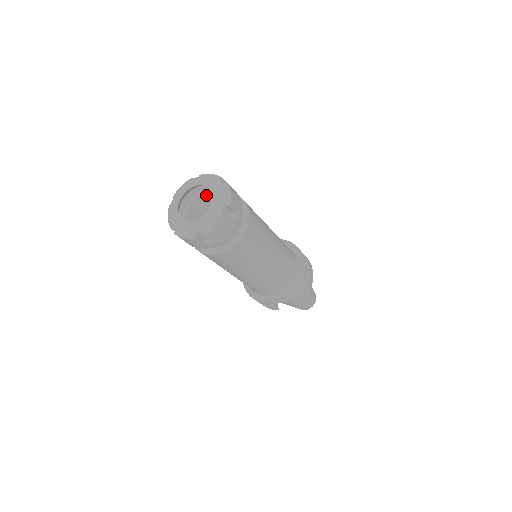
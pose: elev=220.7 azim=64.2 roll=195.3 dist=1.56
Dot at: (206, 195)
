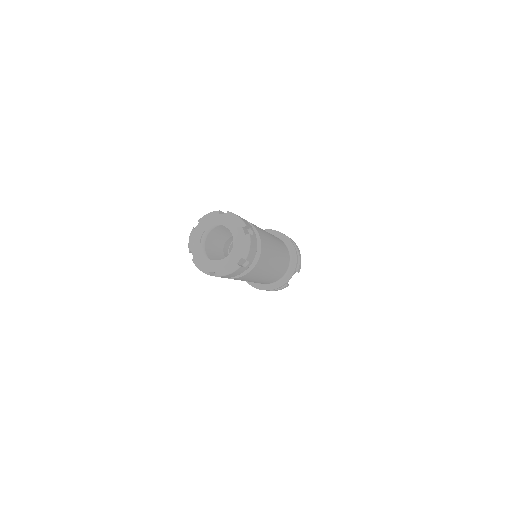
Dot at: (210, 233)
